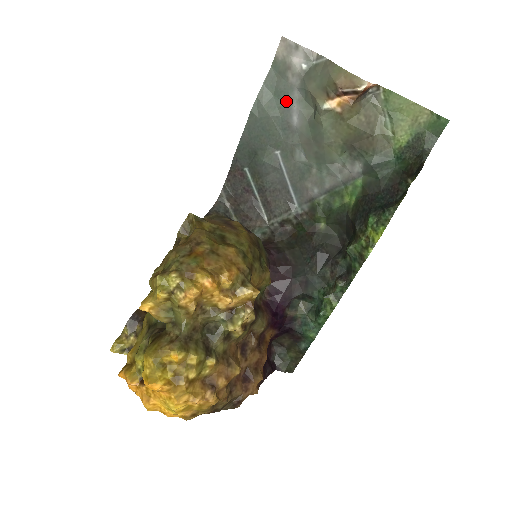
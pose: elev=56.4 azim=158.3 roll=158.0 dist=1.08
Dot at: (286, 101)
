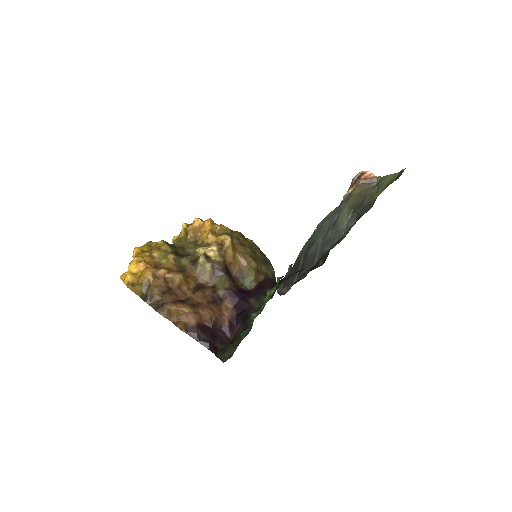
Dot at: occluded
